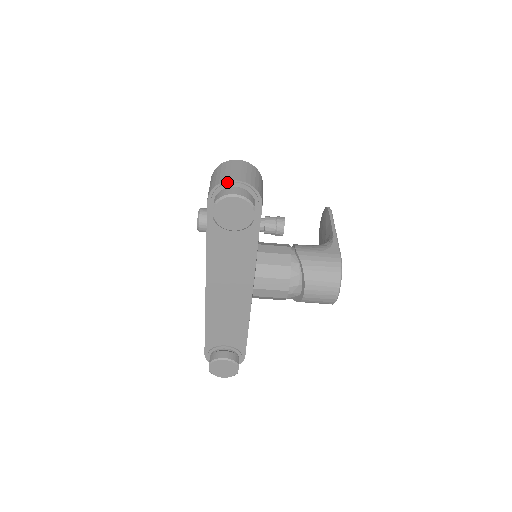
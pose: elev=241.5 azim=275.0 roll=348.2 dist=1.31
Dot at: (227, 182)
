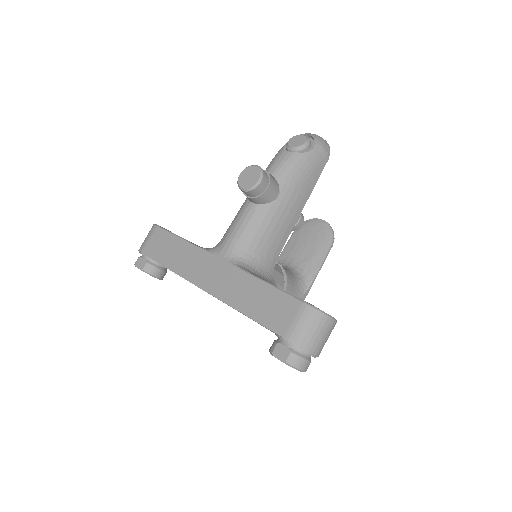
Dot at: (310, 354)
